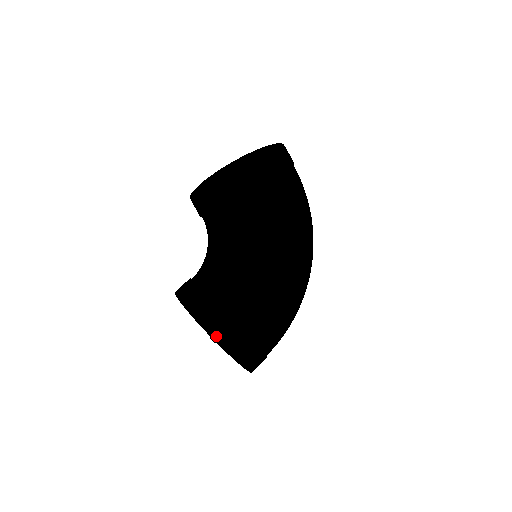
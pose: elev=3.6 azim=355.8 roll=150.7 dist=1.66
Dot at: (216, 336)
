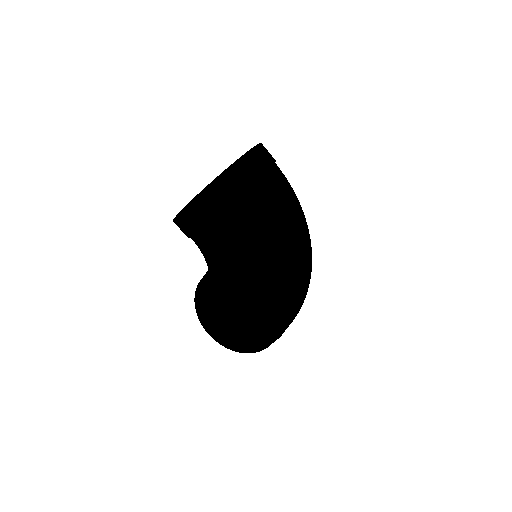
Dot at: (220, 342)
